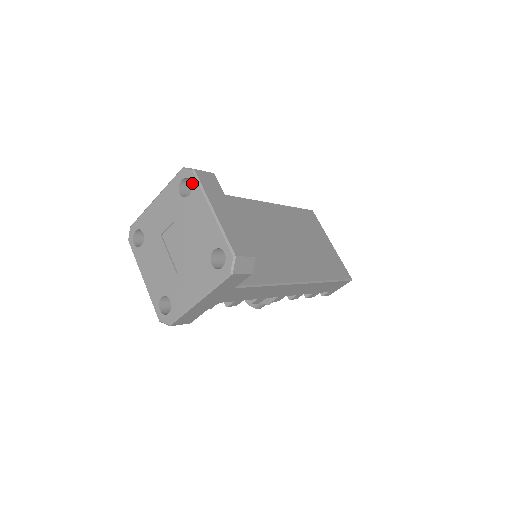
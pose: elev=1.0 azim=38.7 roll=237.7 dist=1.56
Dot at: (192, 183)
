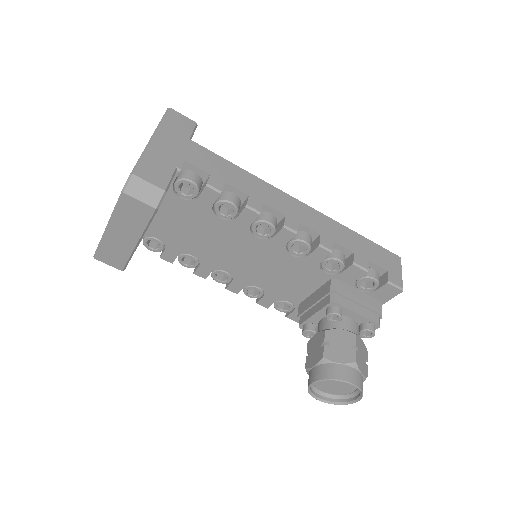
Dot at: occluded
